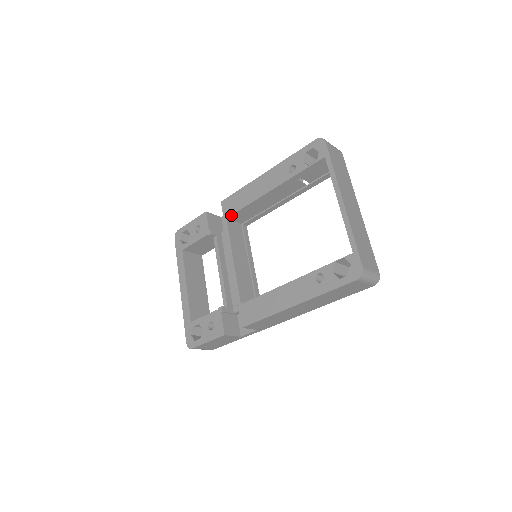
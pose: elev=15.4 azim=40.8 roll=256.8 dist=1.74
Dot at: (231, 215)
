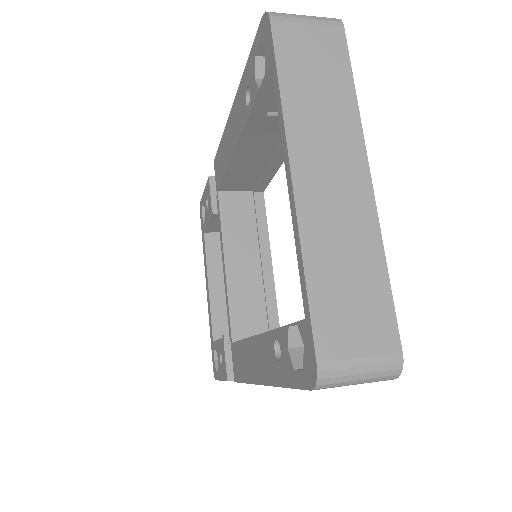
Dot at: (220, 186)
